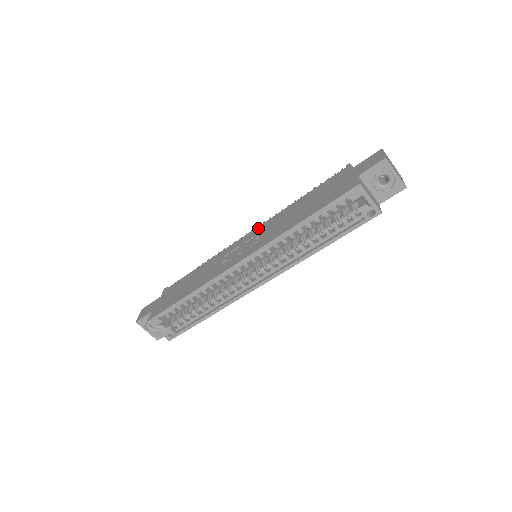
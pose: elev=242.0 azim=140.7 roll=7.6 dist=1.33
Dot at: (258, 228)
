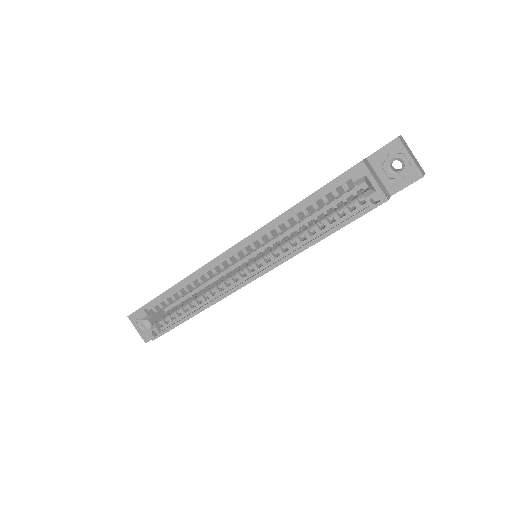
Dot at: occluded
